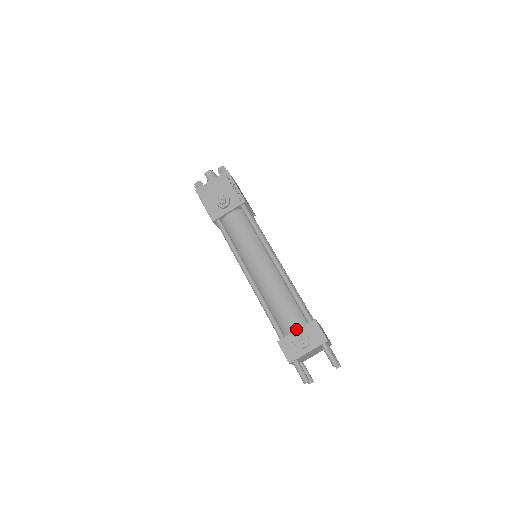
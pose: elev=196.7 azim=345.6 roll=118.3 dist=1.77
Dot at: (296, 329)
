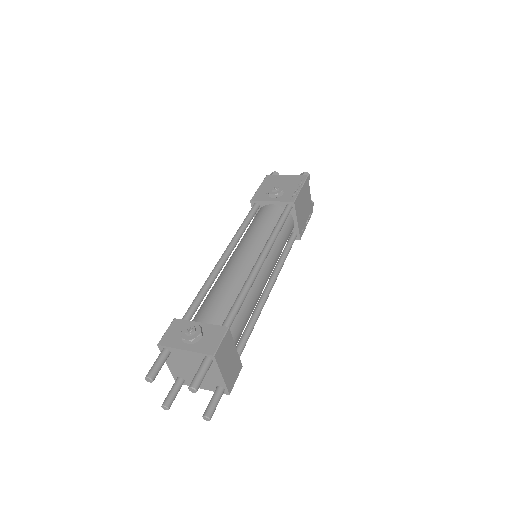
Dot at: (203, 324)
